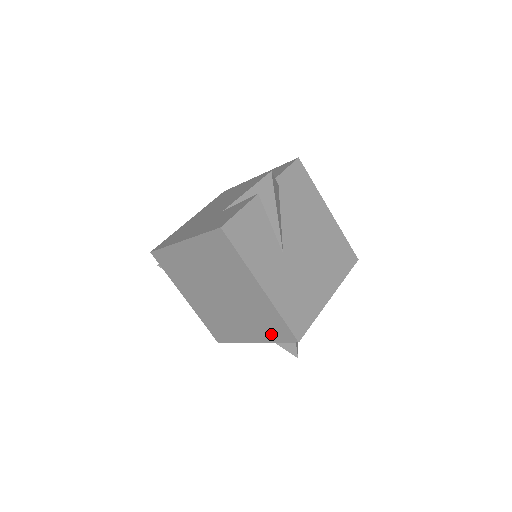
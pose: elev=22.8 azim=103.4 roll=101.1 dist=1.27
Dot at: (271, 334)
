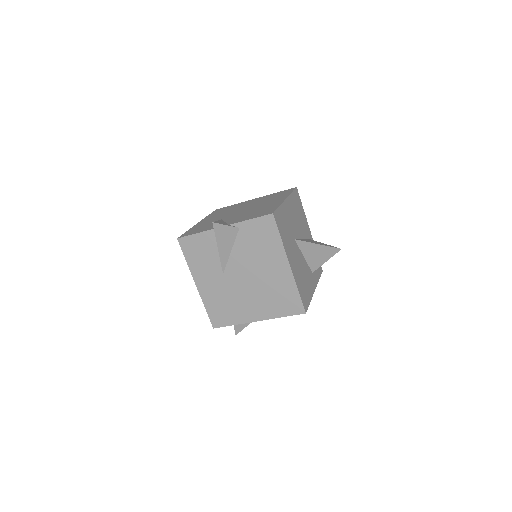
Dot at: occluded
